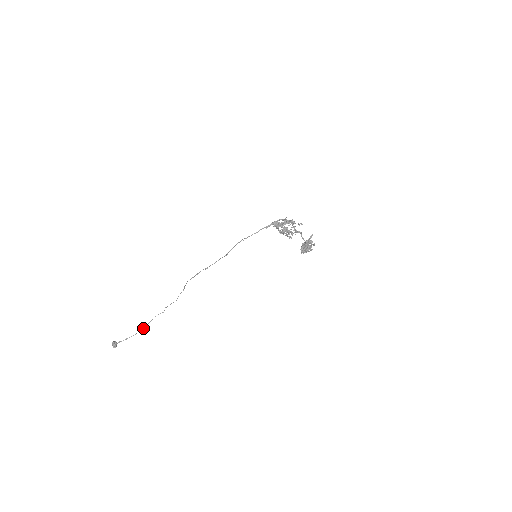
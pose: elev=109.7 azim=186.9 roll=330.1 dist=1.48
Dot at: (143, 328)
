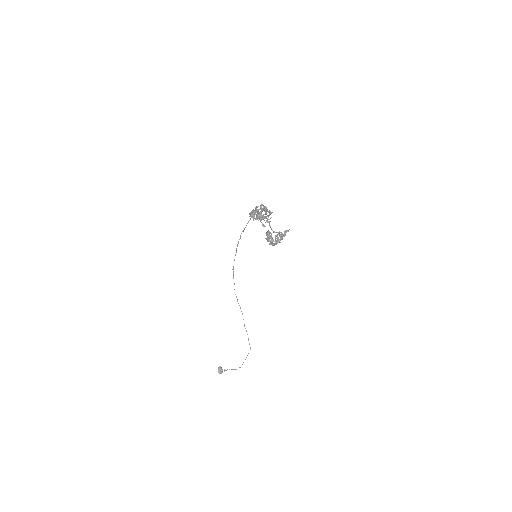
Dot at: occluded
